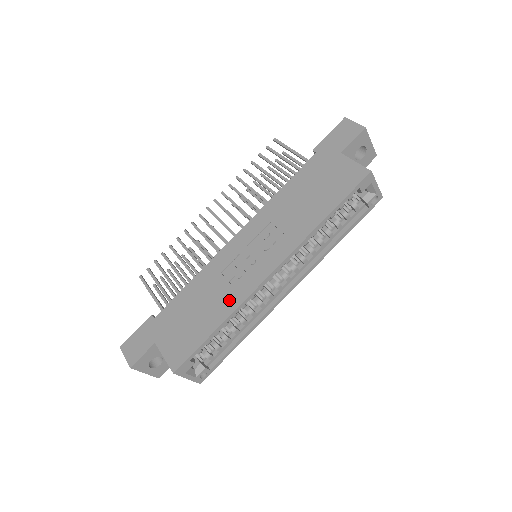
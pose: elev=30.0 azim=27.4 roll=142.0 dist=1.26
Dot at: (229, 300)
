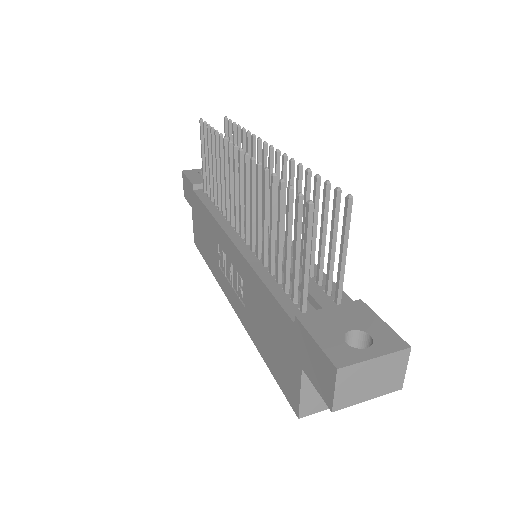
Dot at: (215, 268)
